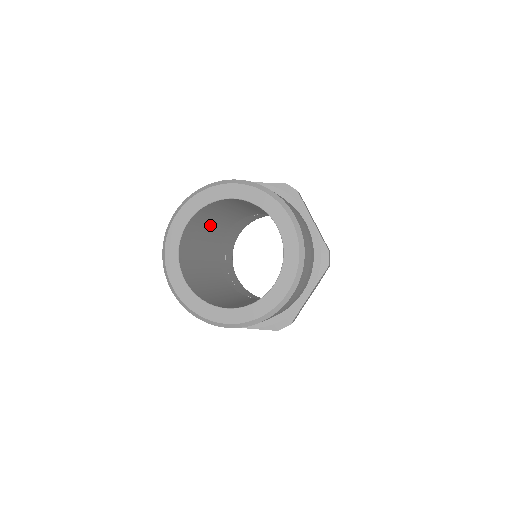
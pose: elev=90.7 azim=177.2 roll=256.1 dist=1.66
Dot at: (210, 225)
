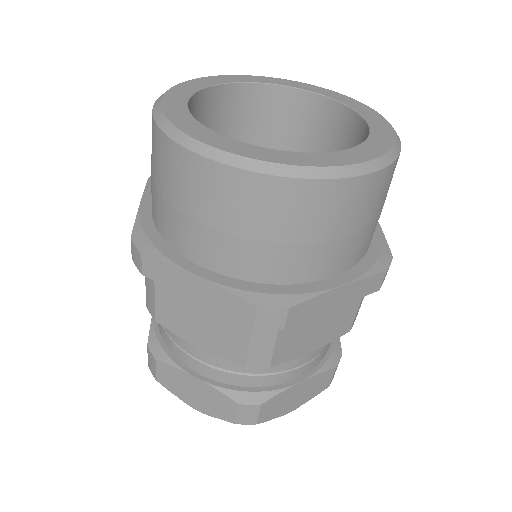
Dot at: occluded
